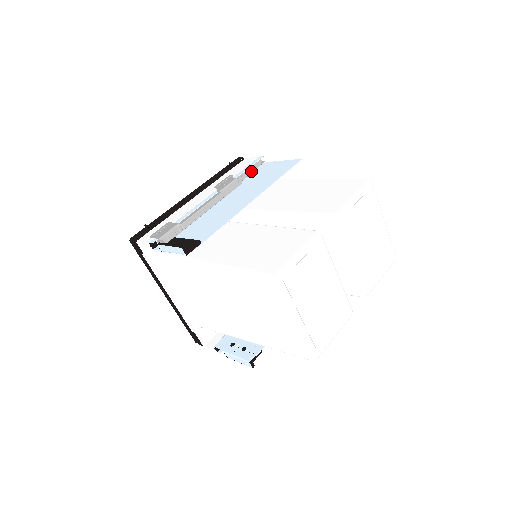
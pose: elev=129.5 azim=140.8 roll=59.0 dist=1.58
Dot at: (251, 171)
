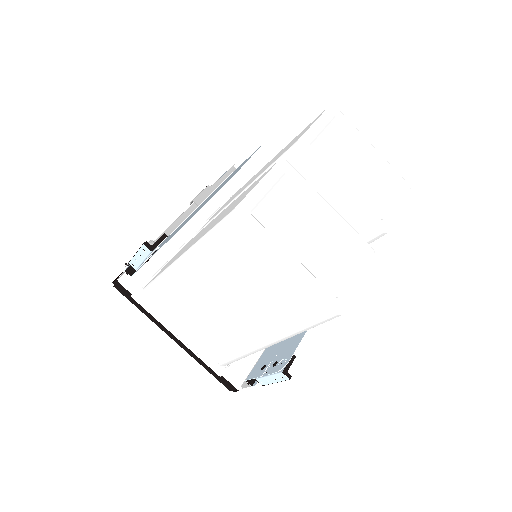
Dot at: (224, 177)
